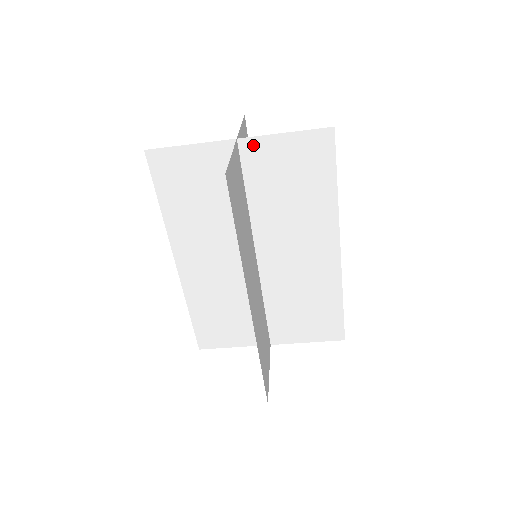
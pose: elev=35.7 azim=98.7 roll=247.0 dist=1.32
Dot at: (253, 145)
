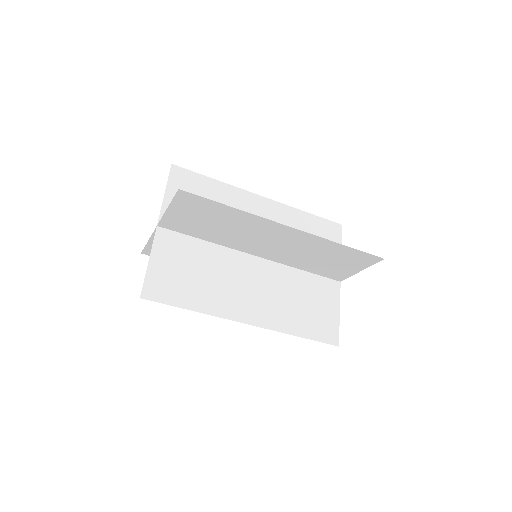
Dot at: (167, 223)
